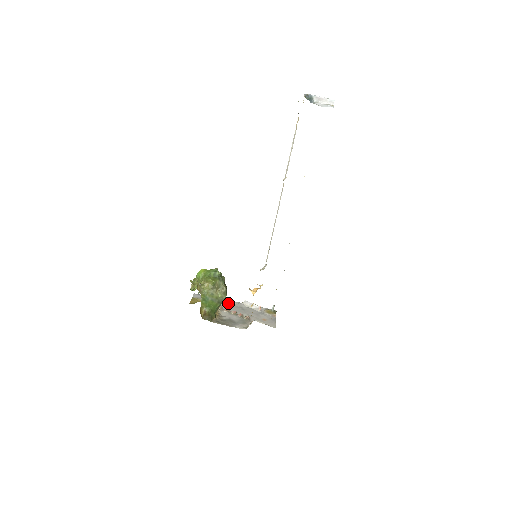
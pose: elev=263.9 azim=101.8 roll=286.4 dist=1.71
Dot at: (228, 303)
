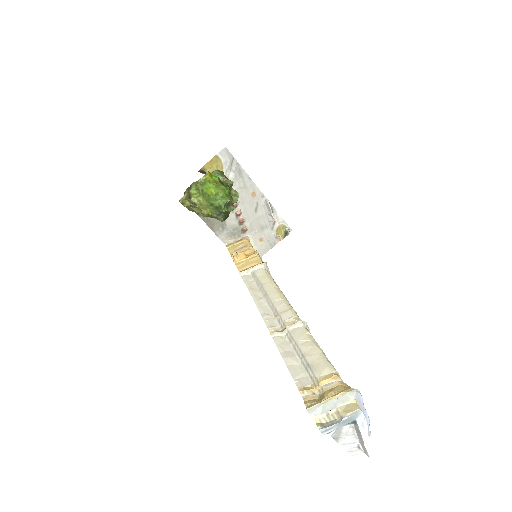
Dot at: (249, 190)
